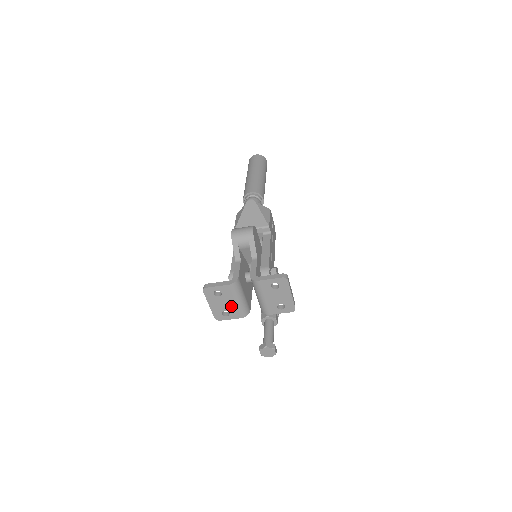
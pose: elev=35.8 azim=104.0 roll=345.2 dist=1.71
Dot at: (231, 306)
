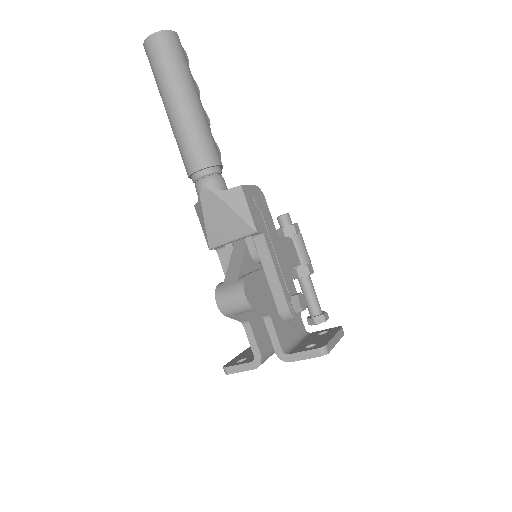
Dot at: occluded
